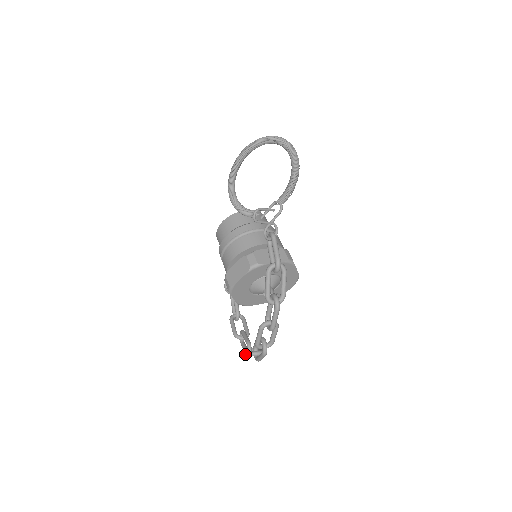
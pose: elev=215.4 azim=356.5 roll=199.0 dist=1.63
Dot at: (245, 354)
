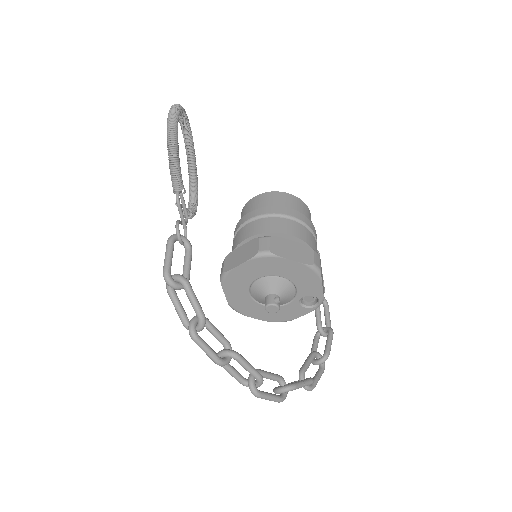
Dot at: occluded
